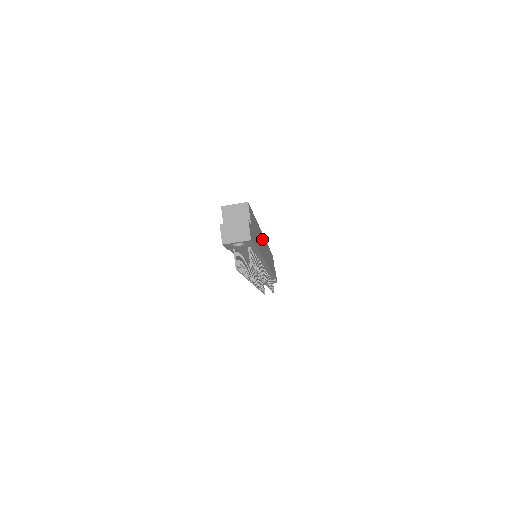
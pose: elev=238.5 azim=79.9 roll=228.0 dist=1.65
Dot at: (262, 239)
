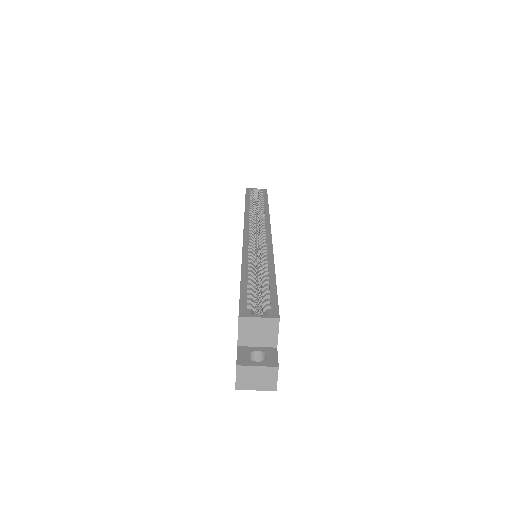
Dot at: occluded
